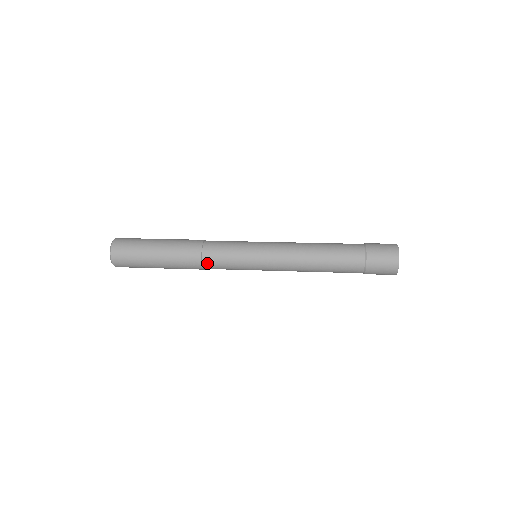
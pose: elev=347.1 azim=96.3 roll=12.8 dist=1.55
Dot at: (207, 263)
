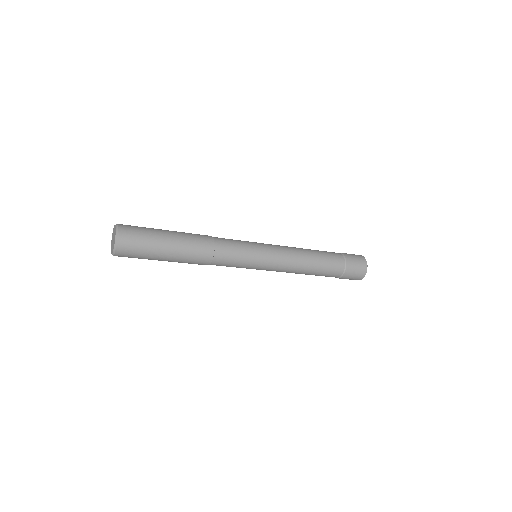
Dot at: (215, 263)
